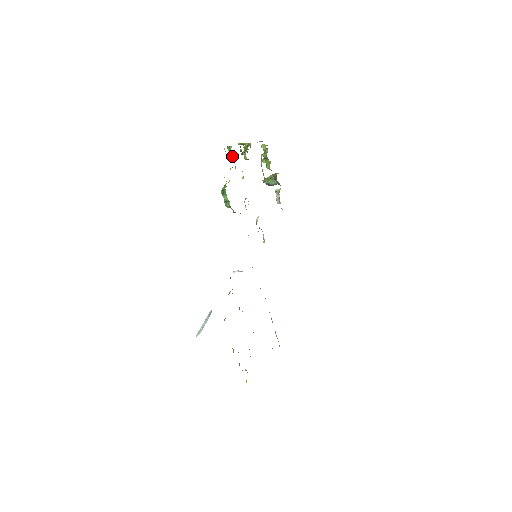
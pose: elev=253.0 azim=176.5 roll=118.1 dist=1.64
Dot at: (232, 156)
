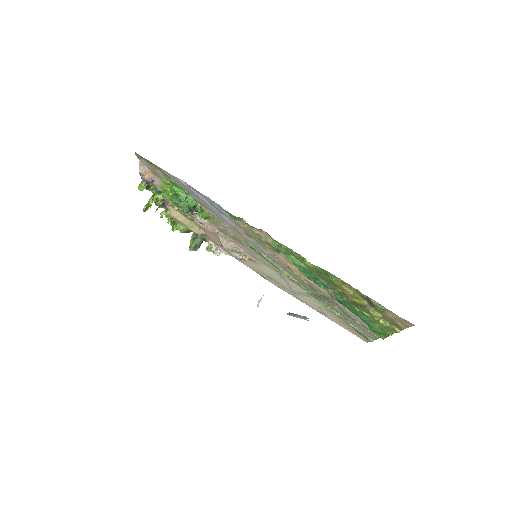
Dot at: (151, 188)
